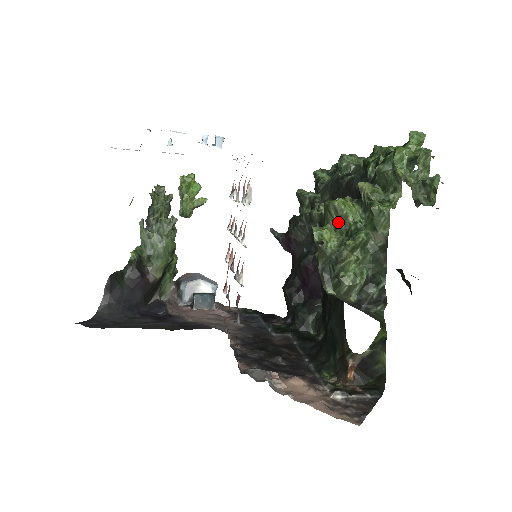
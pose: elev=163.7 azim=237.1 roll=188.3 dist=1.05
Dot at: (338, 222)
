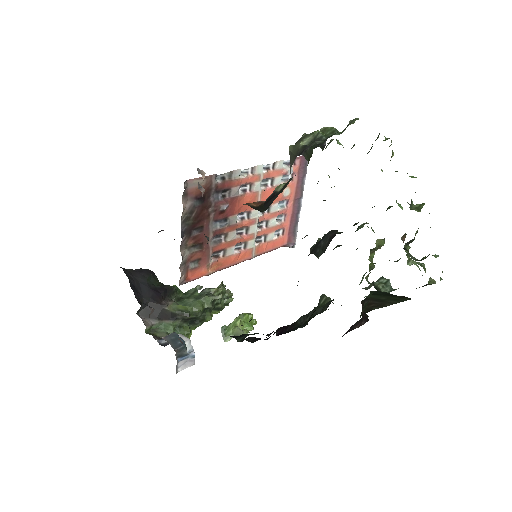
Dot at: occluded
